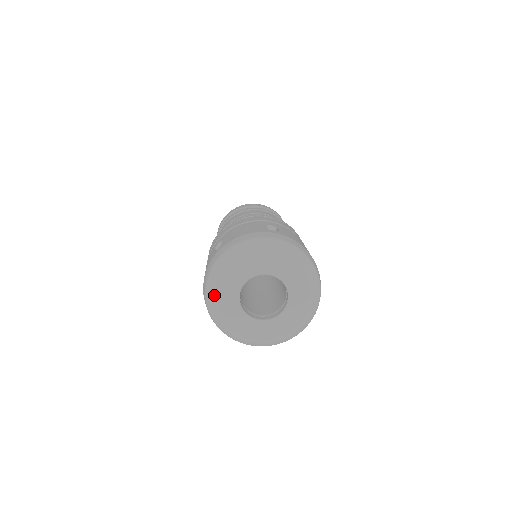
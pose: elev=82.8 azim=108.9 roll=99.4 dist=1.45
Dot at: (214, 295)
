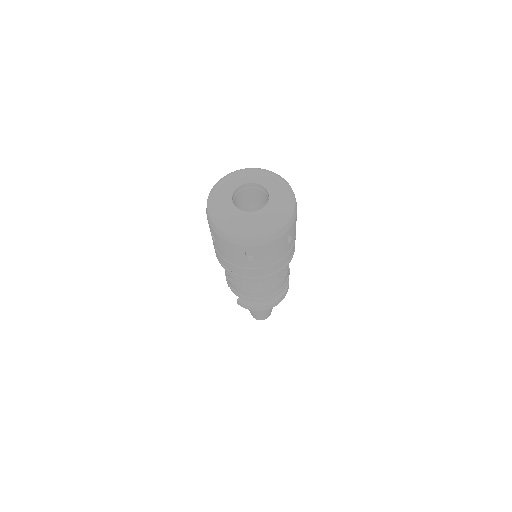
Dot at: (213, 201)
